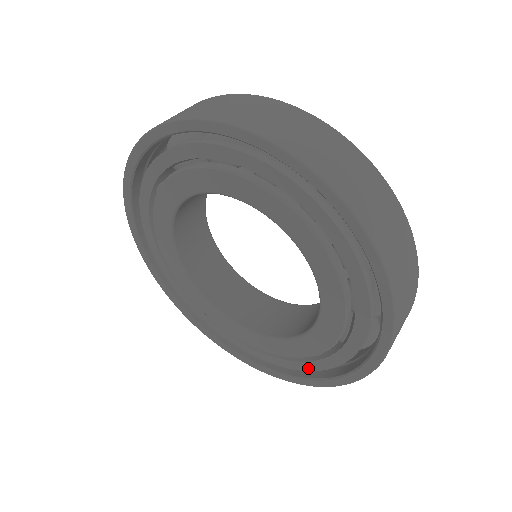
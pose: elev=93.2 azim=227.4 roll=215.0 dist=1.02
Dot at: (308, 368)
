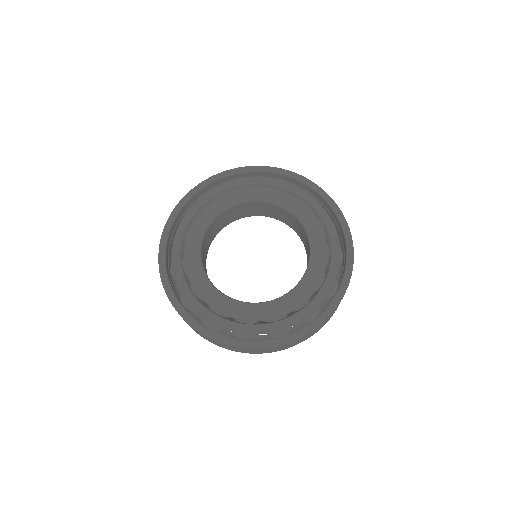
Dot at: (325, 294)
